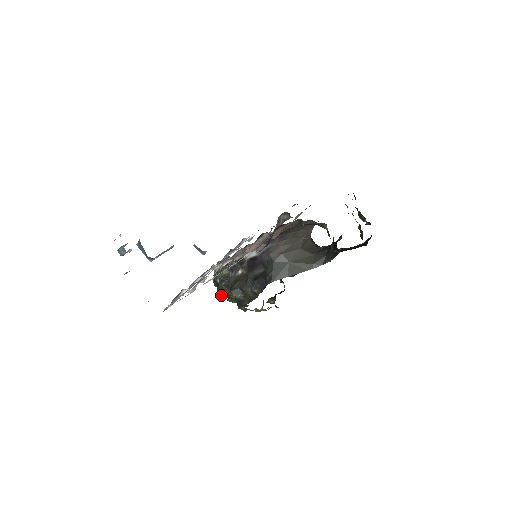
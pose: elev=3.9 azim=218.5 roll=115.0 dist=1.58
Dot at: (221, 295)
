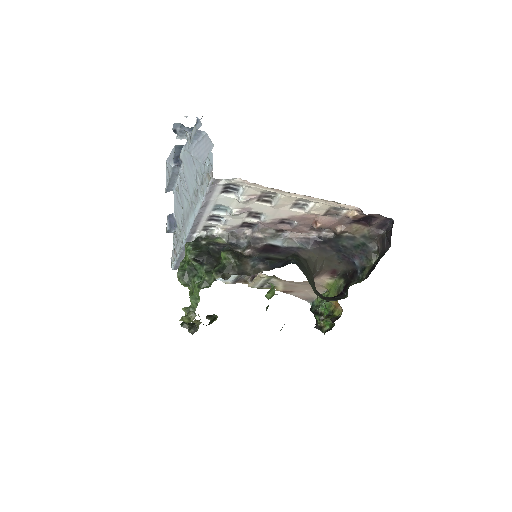
Dot at: (197, 254)
